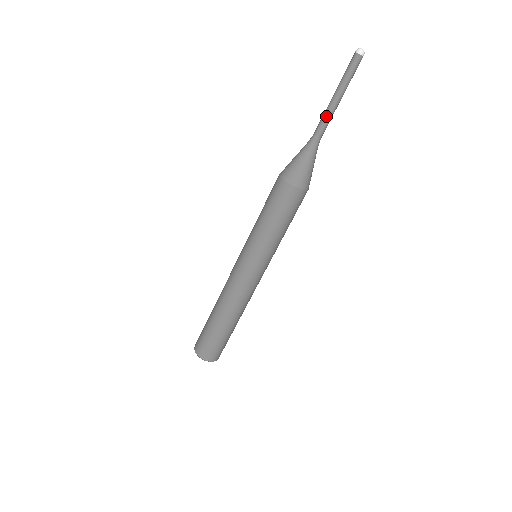
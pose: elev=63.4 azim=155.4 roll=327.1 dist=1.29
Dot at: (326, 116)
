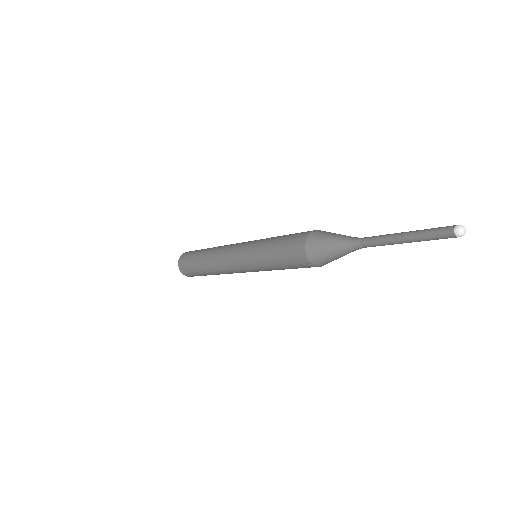
Dot at: occluded
